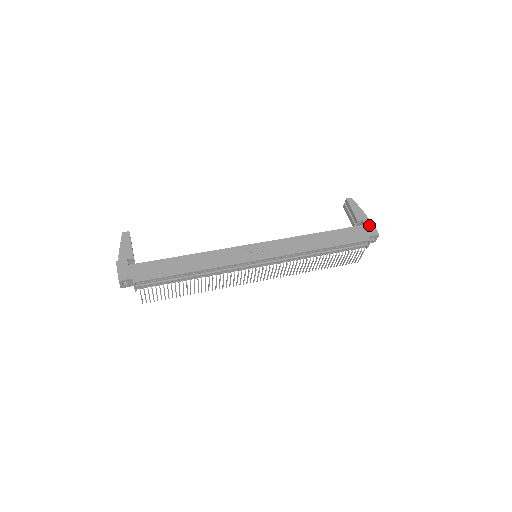
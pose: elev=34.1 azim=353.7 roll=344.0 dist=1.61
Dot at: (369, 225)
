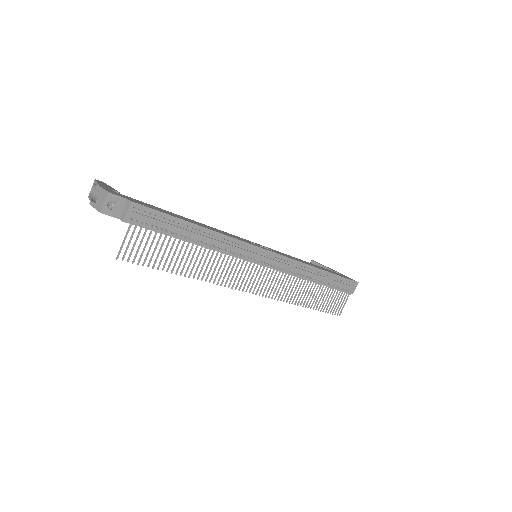
Dot at: occluded
